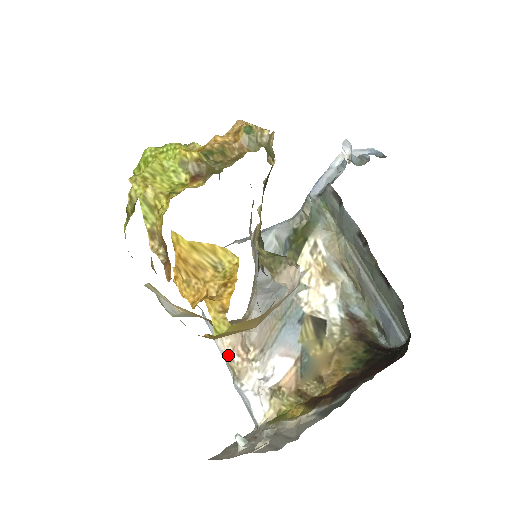
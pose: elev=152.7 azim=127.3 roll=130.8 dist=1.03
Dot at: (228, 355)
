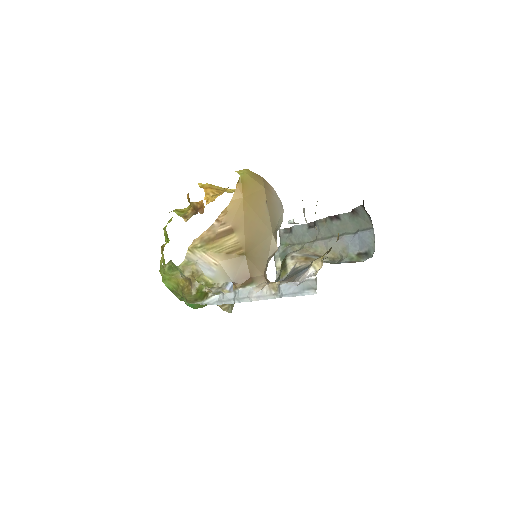
Dot at: (266, 285)
